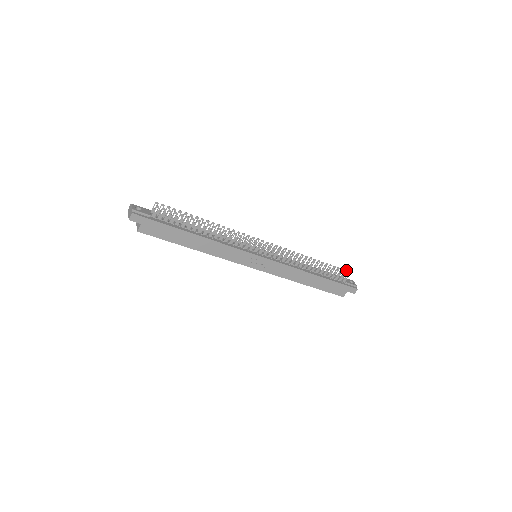
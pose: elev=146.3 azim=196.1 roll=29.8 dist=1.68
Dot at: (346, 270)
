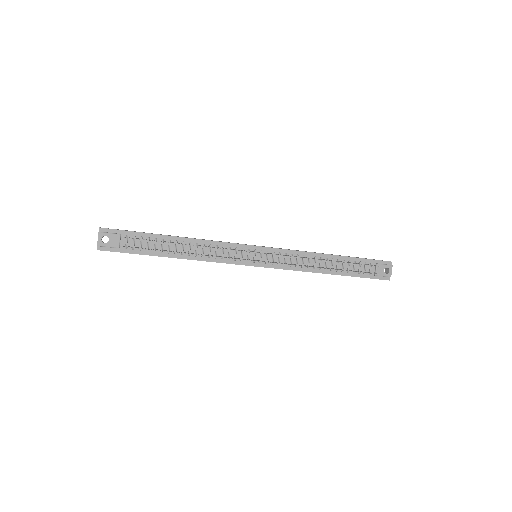
Dot at: (380, 266)
